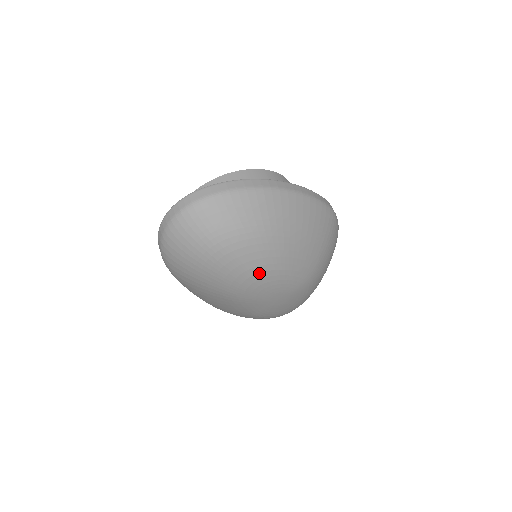
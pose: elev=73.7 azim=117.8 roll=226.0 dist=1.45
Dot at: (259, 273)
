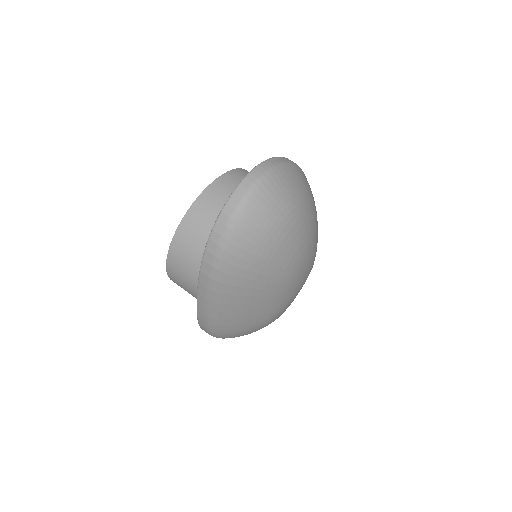
Dot at: (308, 246)
